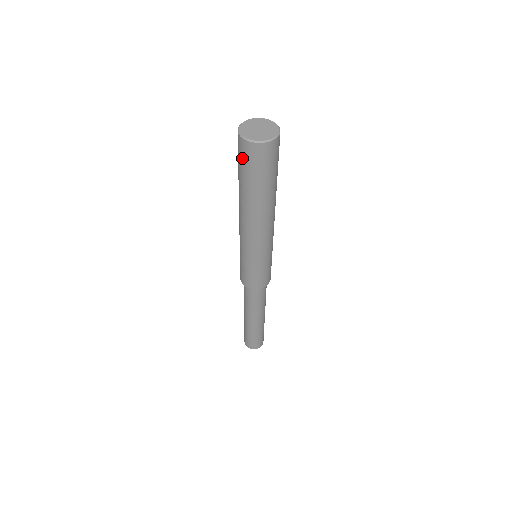
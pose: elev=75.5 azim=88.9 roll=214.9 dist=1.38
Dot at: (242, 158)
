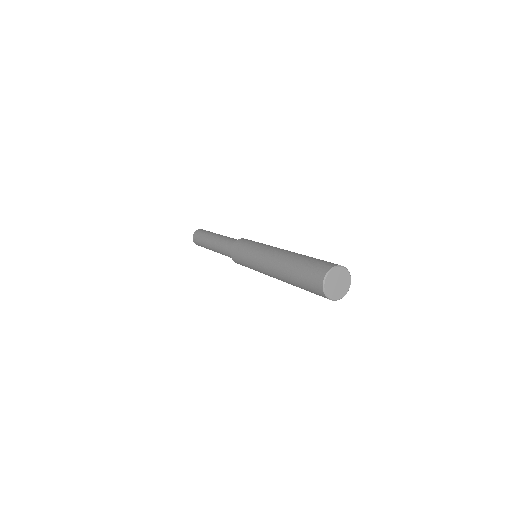
Dot at: (311, 286)
